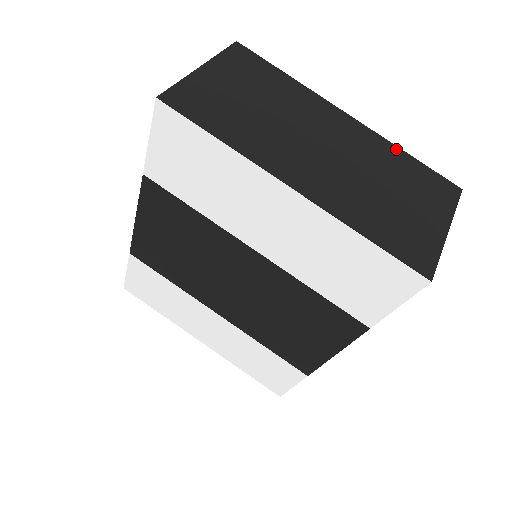
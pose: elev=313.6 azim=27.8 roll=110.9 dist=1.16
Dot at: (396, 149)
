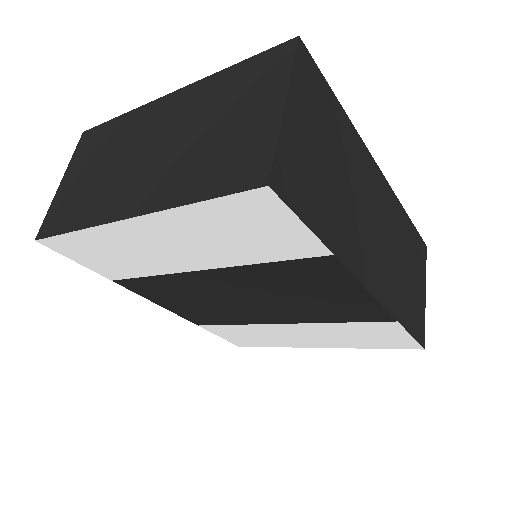
Dot at: (218, 75)
